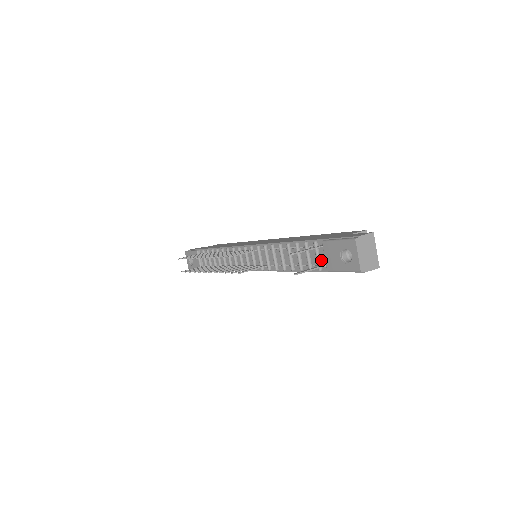
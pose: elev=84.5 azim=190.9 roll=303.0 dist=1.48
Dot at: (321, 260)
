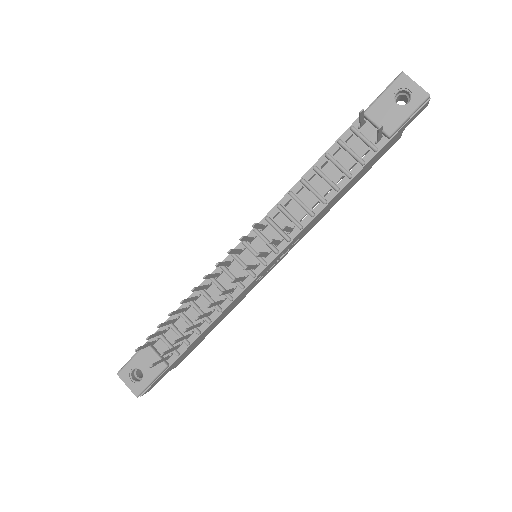
Dot at: (370, 140)
